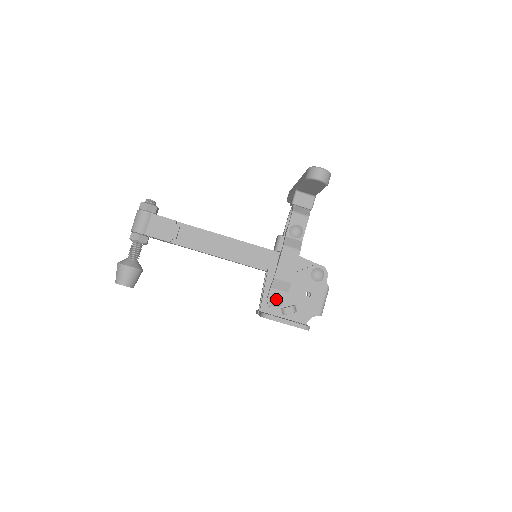
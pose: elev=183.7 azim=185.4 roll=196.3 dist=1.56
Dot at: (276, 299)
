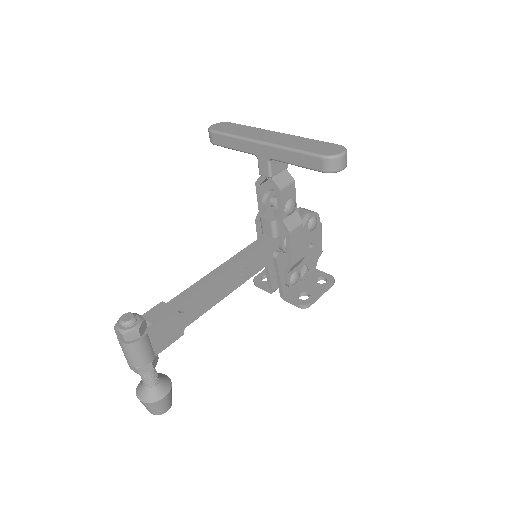
Dot at: (296, 279)
